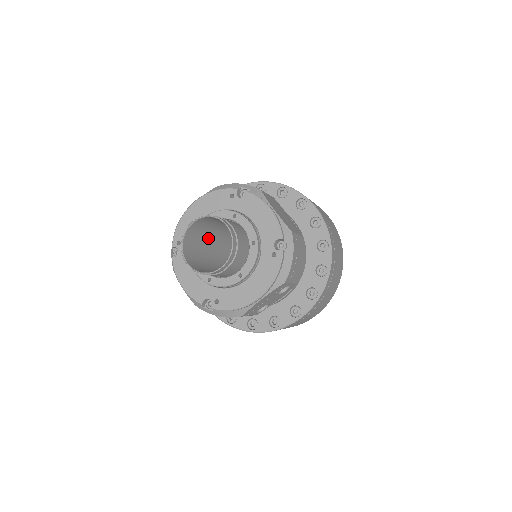
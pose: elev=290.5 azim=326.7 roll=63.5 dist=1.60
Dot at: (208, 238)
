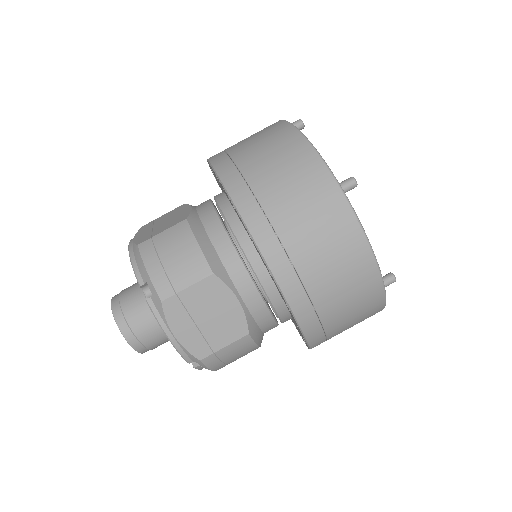
Dot at: occluded
